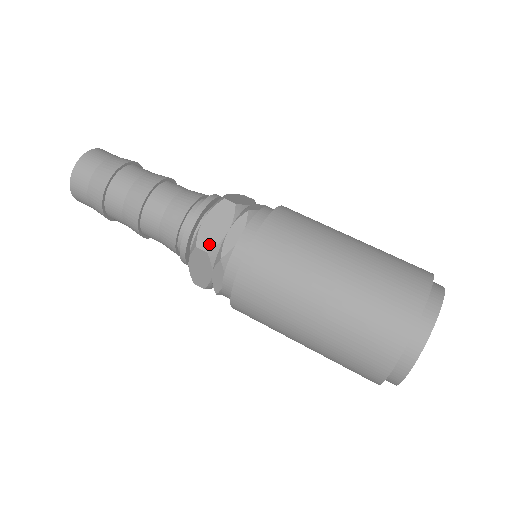
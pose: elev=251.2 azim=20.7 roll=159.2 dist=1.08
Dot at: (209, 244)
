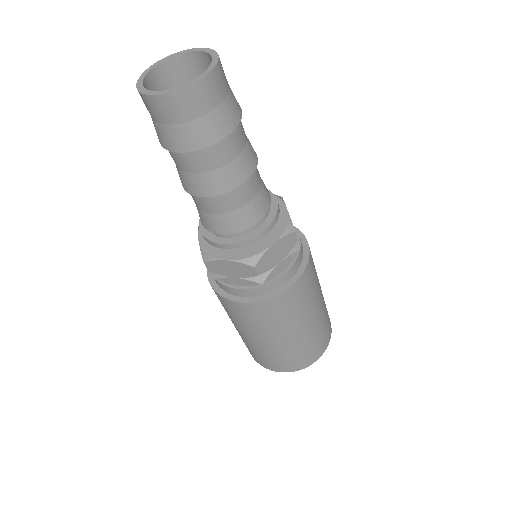
Dot at: (263, 269)
